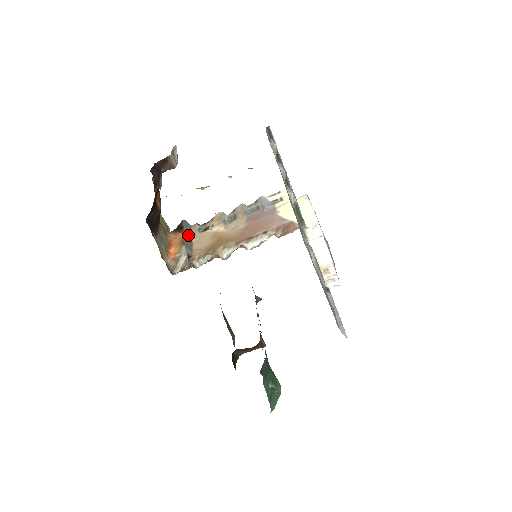
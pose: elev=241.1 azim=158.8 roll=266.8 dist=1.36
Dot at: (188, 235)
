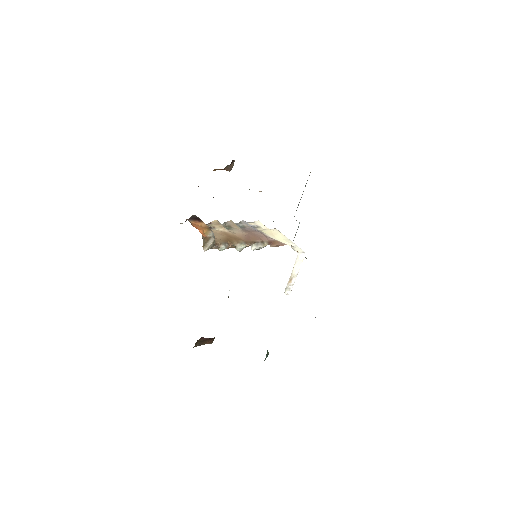
Dot at: occluded
